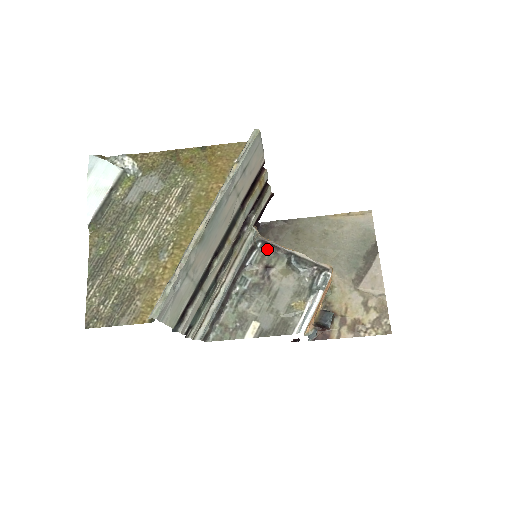
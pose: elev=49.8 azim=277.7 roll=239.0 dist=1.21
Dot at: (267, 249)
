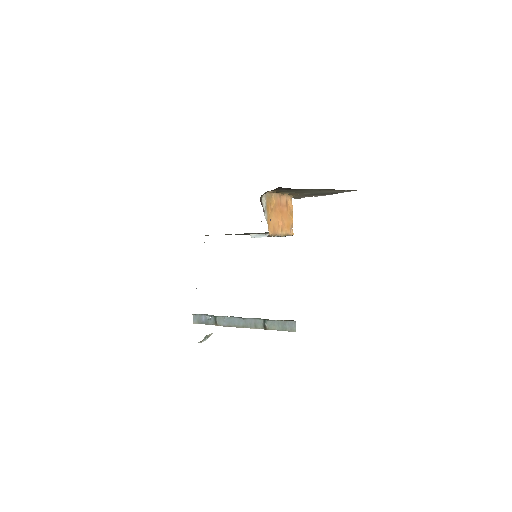
Dot at: occluded
